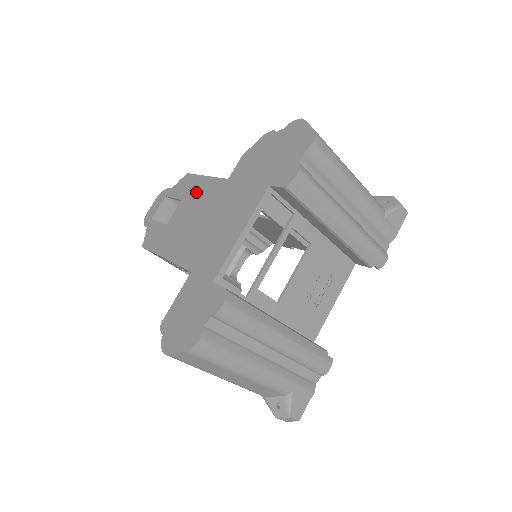
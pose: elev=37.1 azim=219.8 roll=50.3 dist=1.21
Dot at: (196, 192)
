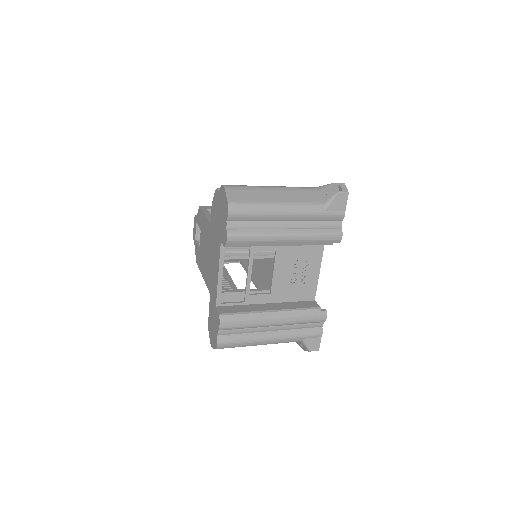
Dot at: (203, 227)
